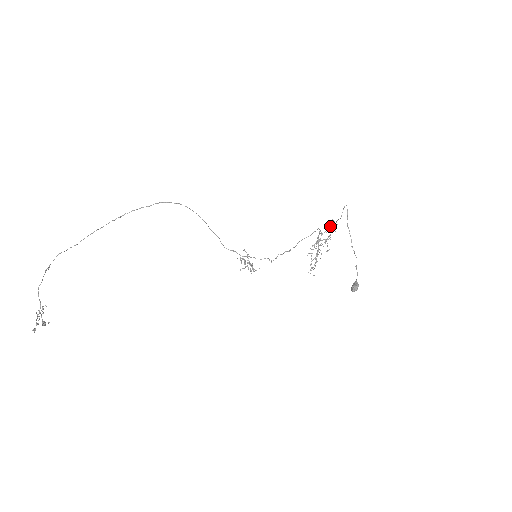
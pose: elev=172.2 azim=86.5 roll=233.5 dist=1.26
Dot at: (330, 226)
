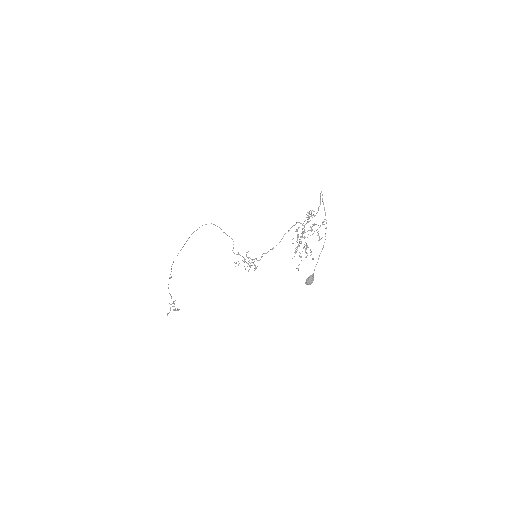
Dot at: (309, 217)
